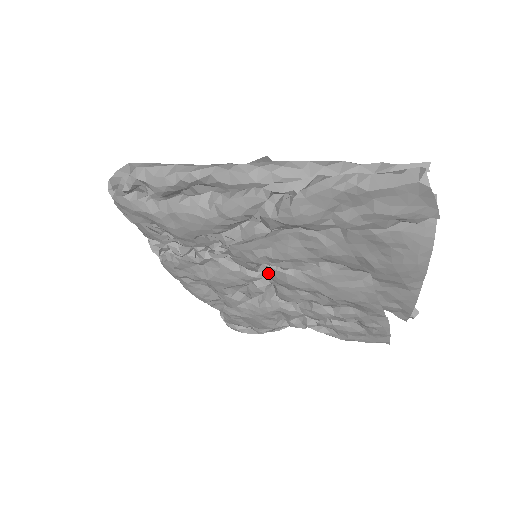
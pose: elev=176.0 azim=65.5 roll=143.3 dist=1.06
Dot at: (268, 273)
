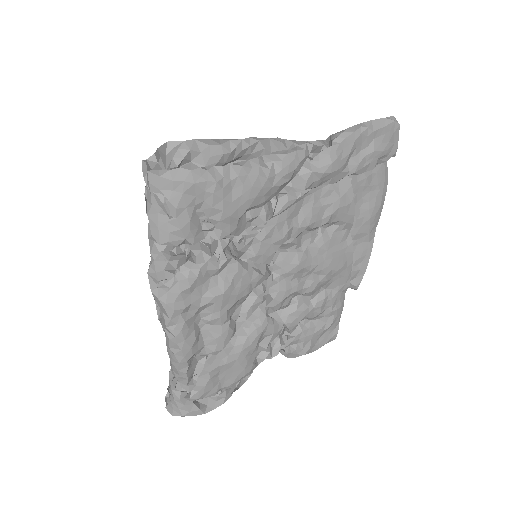
Dot at: (278, 263)
